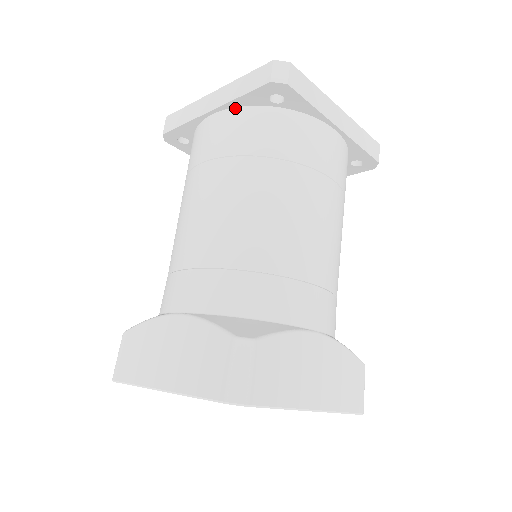
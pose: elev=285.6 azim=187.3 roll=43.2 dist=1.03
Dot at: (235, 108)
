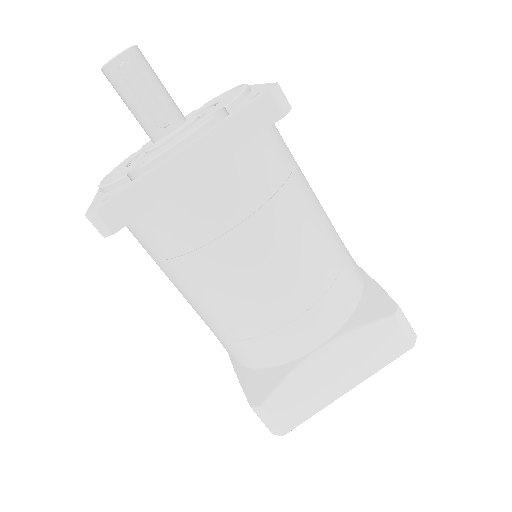
Dot at: (228, 155)
